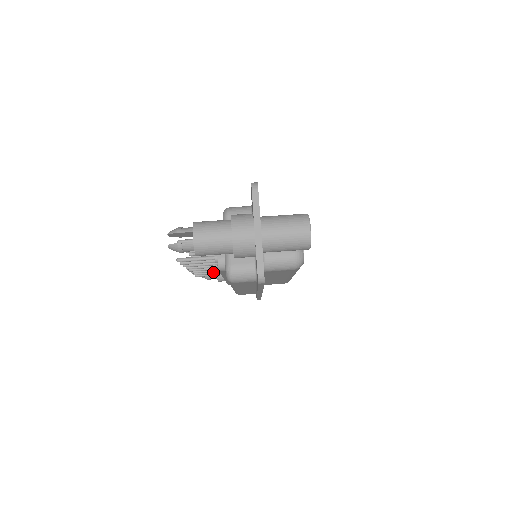
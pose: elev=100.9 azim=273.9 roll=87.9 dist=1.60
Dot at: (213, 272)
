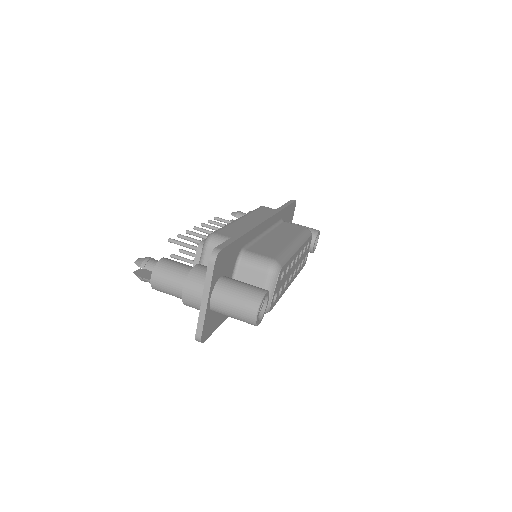
Dot at: occluded
